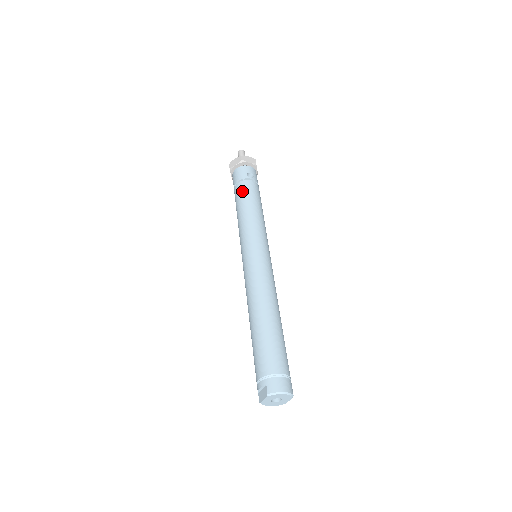
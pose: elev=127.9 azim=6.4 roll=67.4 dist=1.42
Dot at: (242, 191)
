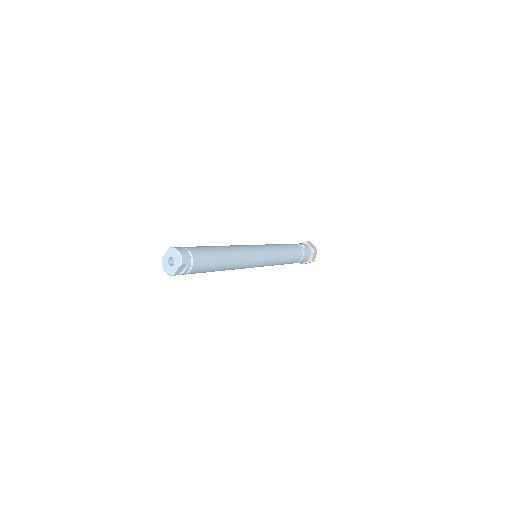
Dot at: occluded
